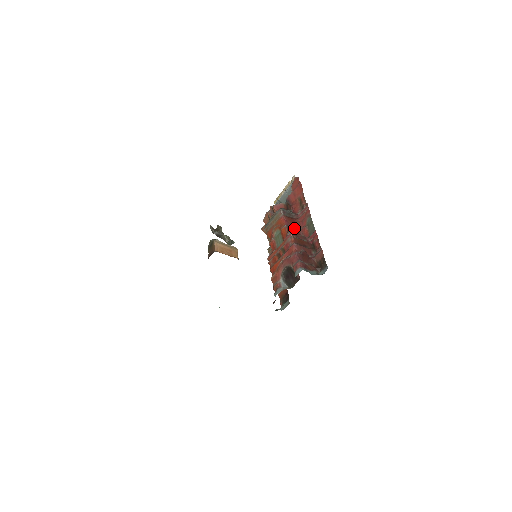
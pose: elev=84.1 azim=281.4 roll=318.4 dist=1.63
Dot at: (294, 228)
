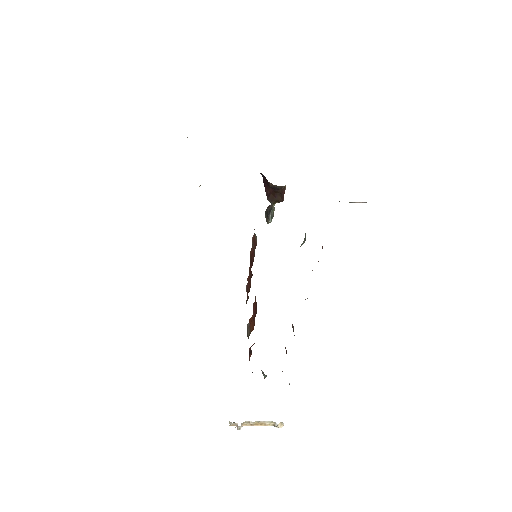
Dot at: occluded
